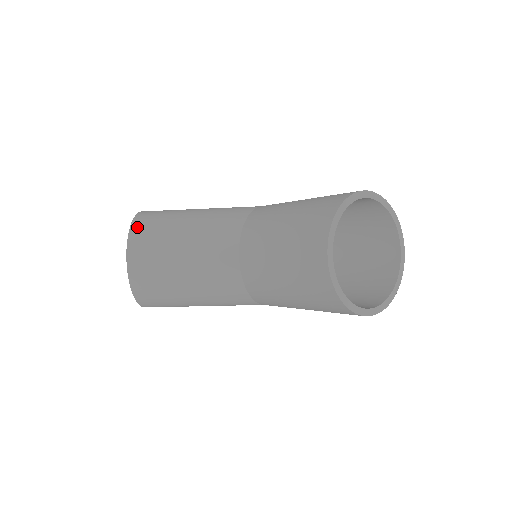
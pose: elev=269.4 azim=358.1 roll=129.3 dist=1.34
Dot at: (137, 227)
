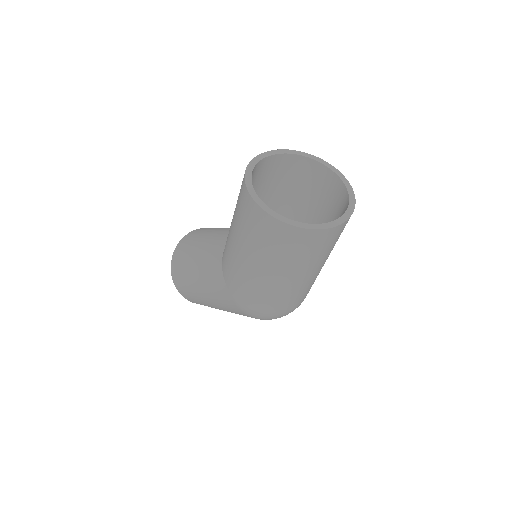
Dot at: occluded
